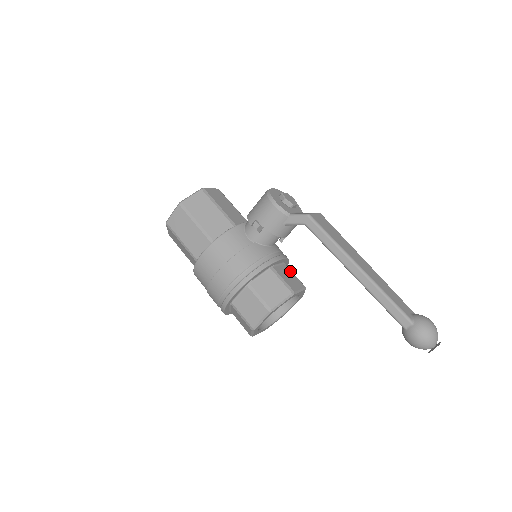
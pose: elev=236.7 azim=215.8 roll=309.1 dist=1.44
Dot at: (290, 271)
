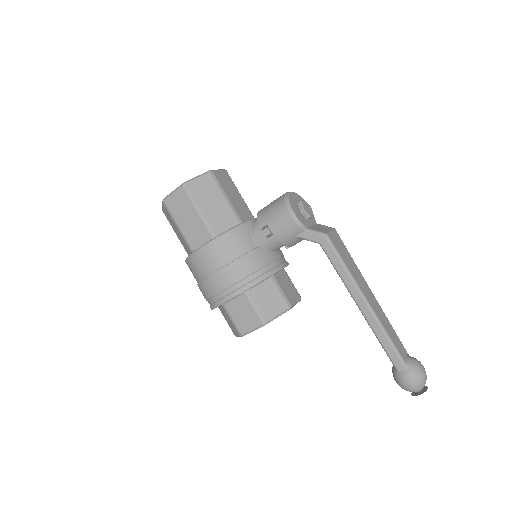
Dot at: (289, 279)
